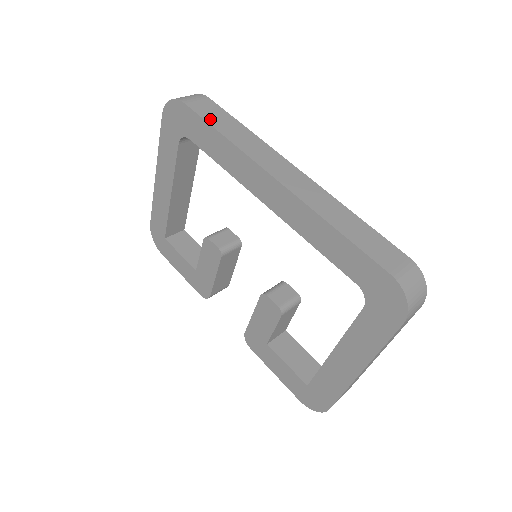
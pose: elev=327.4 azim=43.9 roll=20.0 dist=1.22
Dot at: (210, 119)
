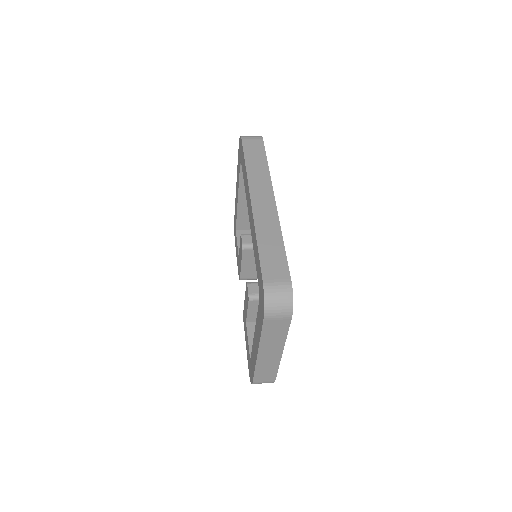
Dot at: (248, 153)
